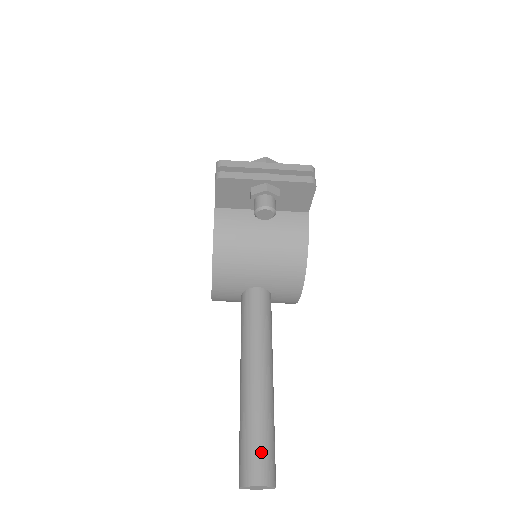
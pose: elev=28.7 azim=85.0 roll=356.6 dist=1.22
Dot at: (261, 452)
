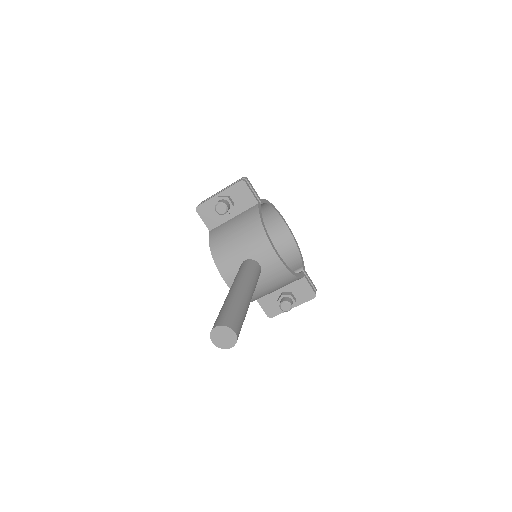
Dot at: (222, 314)
